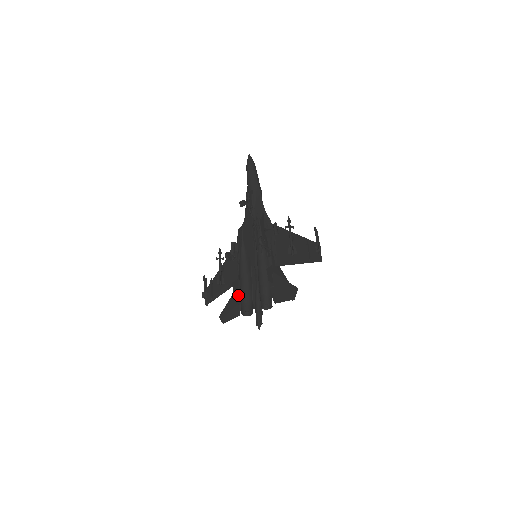
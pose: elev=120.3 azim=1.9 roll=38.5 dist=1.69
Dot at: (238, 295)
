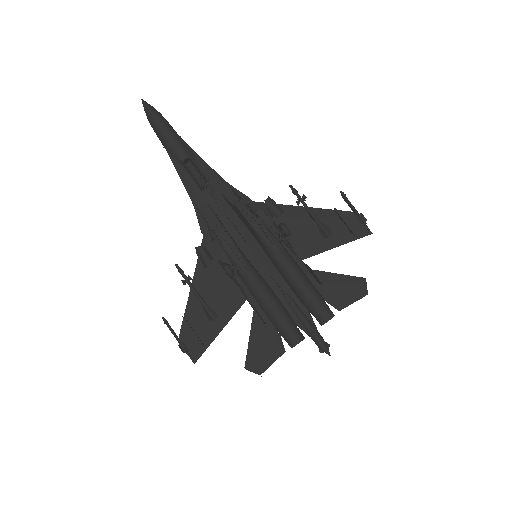
Dot at: (266, 323)
